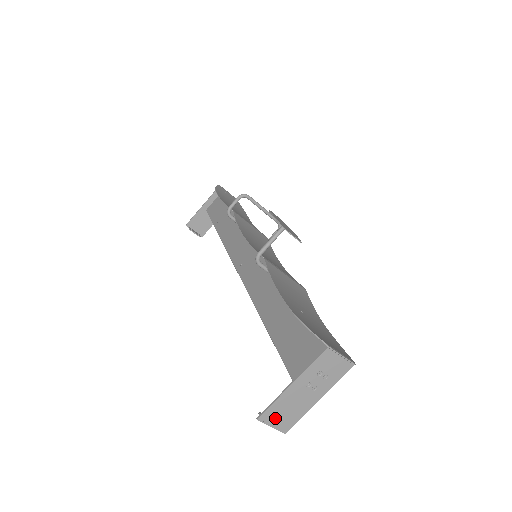
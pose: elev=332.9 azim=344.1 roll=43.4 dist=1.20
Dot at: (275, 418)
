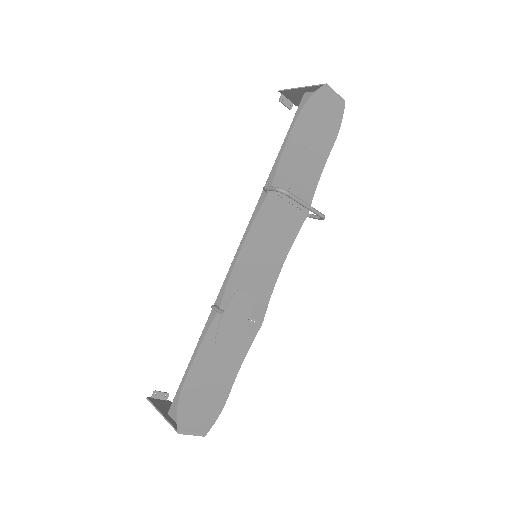
Dot at: (159, 403)
